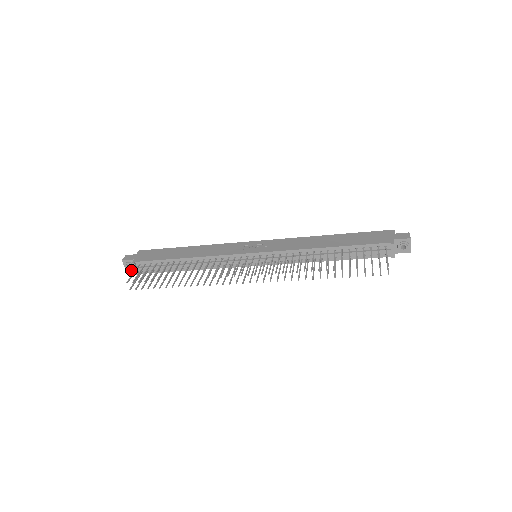
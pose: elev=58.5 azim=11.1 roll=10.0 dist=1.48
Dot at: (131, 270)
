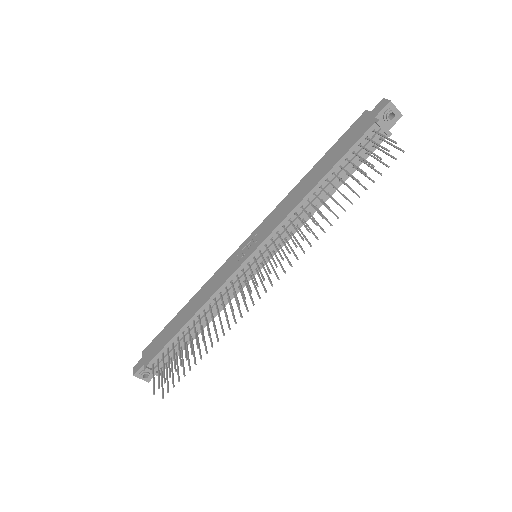
Dot at: (150, 377)
